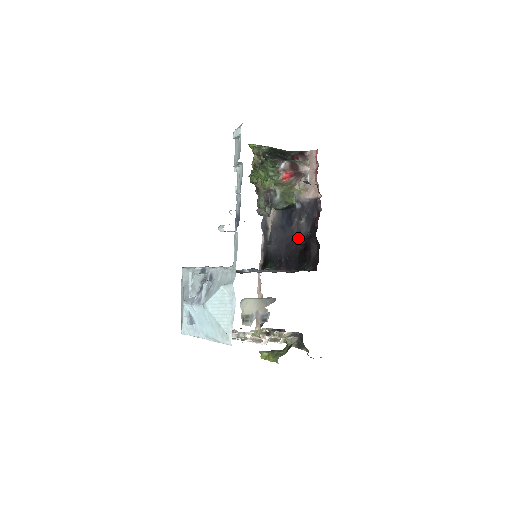
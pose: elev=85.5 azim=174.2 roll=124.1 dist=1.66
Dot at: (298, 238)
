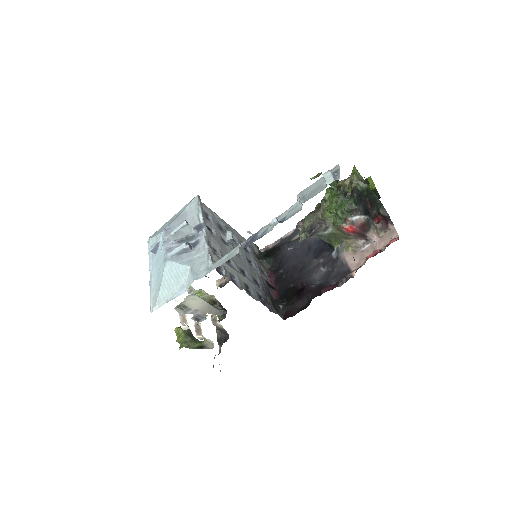
Dot at: (306, 275)
